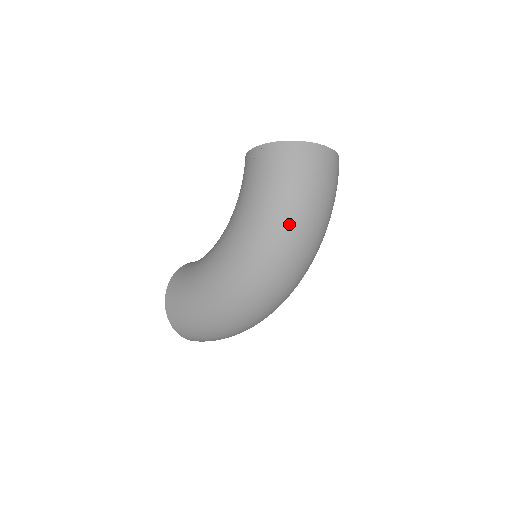
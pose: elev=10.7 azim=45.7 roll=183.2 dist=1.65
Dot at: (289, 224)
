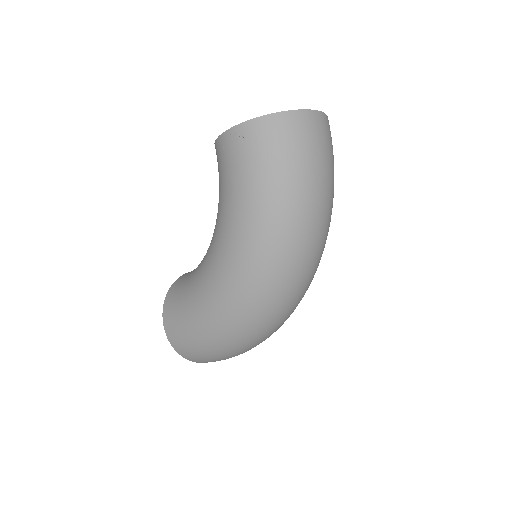
Dot at: (290, 217)
